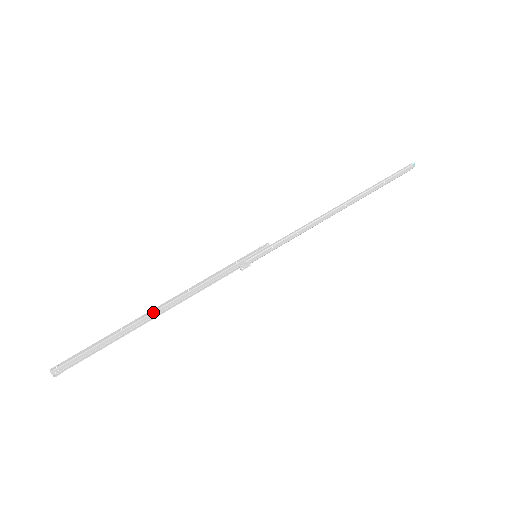
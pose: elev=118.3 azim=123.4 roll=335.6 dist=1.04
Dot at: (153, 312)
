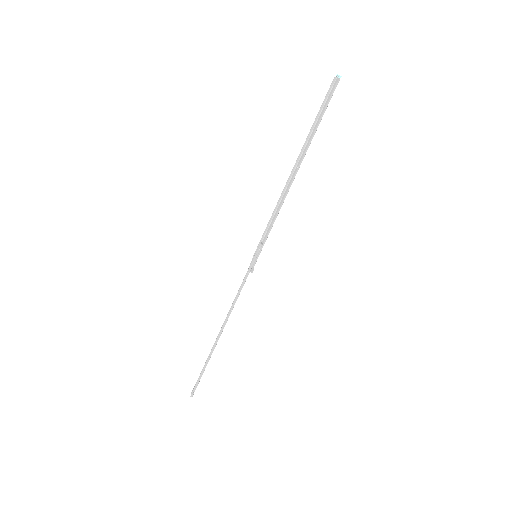
Dot at: occluded
